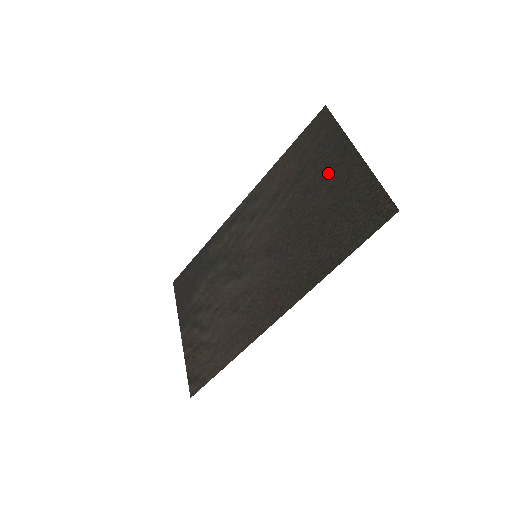
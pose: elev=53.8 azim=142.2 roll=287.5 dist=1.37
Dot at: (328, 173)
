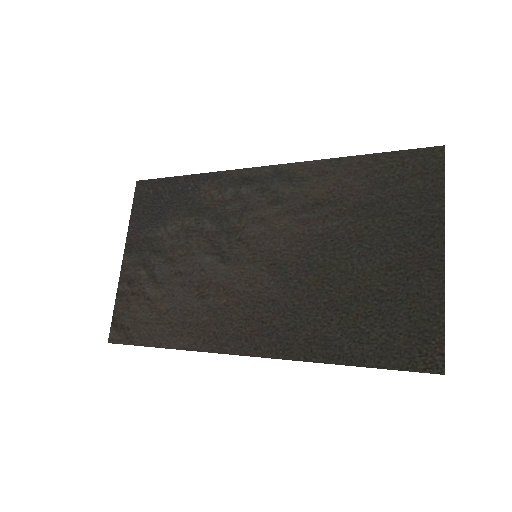
Dot at: (395, 244)
